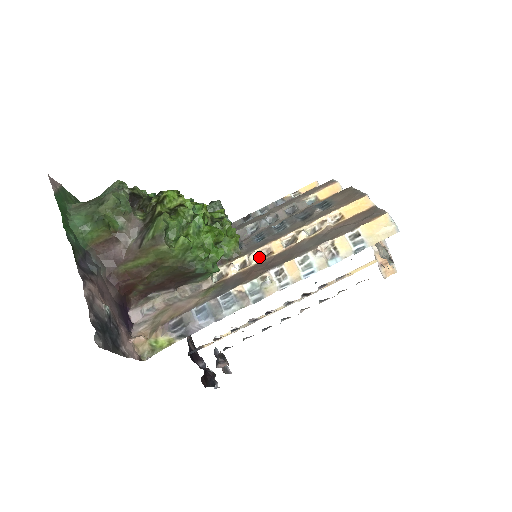
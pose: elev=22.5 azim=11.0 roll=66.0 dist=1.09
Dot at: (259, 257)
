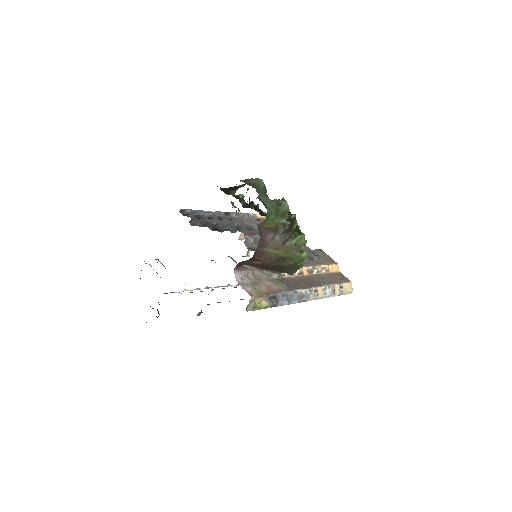
Dot at: (298, 273)
